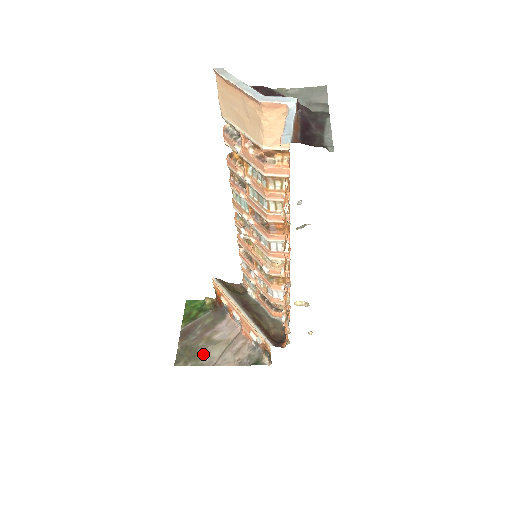
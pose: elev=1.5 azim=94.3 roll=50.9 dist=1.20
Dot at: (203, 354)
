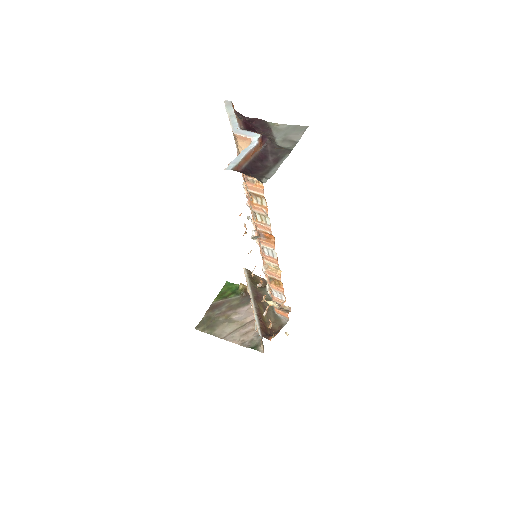
Dot at: (219, 327)
